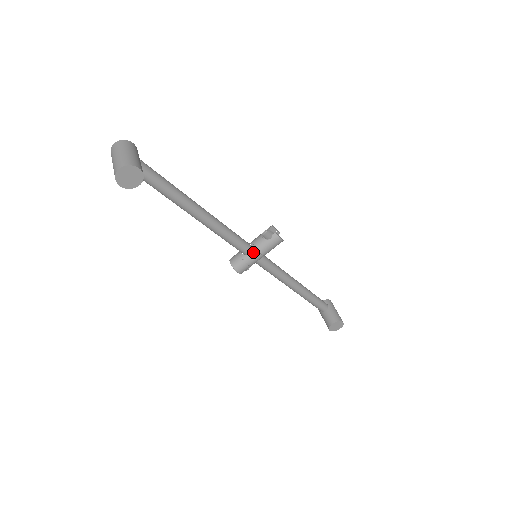
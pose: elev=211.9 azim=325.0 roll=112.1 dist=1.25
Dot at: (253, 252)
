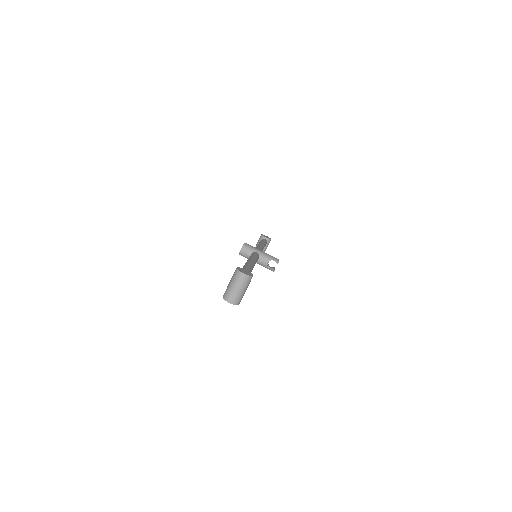
Dot at: occluded
